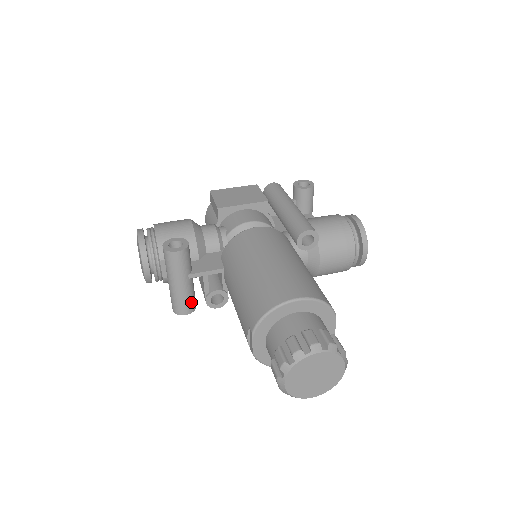
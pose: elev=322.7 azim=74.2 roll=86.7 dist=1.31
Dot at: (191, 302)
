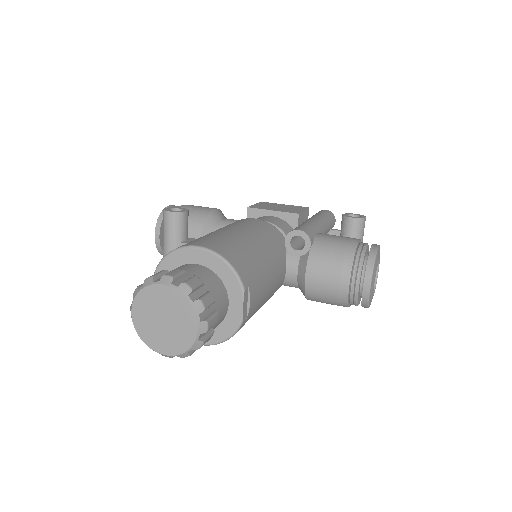
Dot at: occluded
